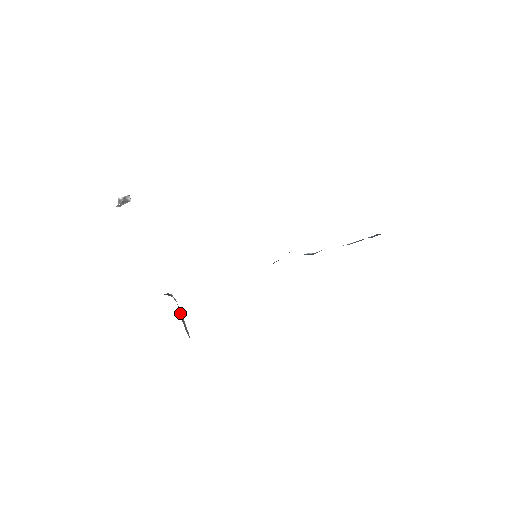
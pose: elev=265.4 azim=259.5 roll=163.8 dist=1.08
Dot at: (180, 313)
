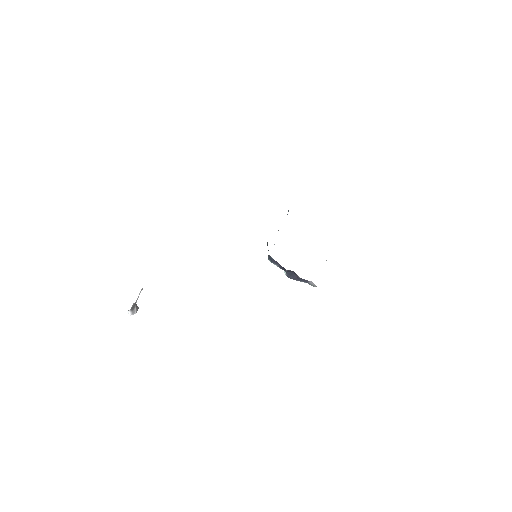
Dot at: occluded
